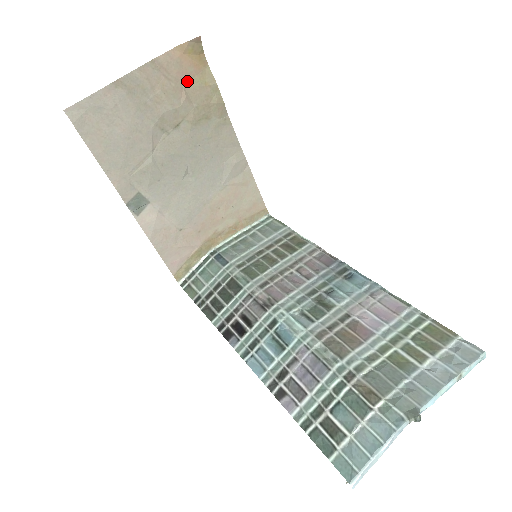
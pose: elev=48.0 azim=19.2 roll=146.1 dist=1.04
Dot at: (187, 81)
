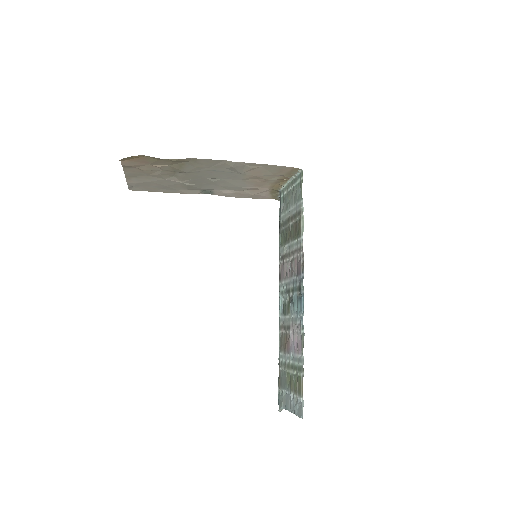
Dot at: (148, 163)
